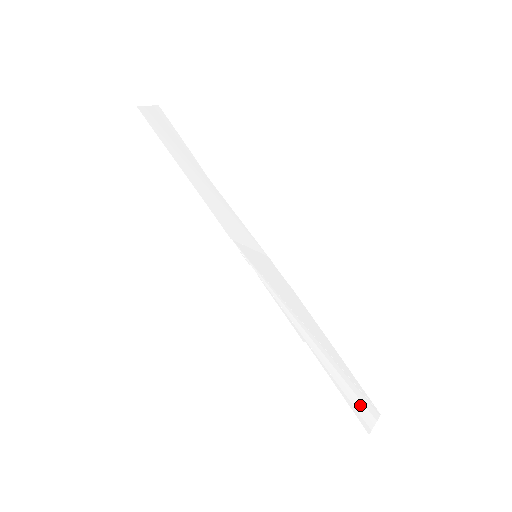
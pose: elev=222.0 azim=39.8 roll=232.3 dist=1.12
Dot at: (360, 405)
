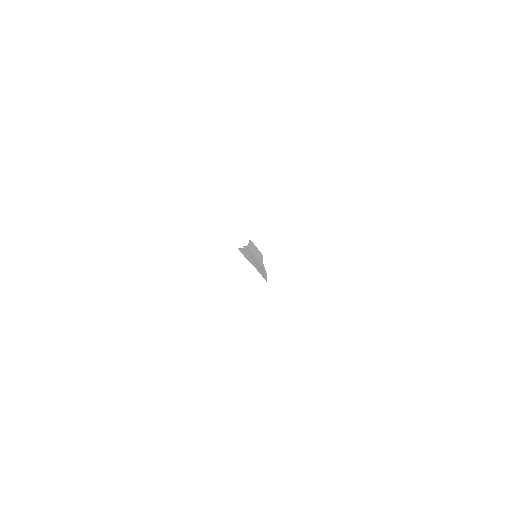
Dot at: (251, 262)
